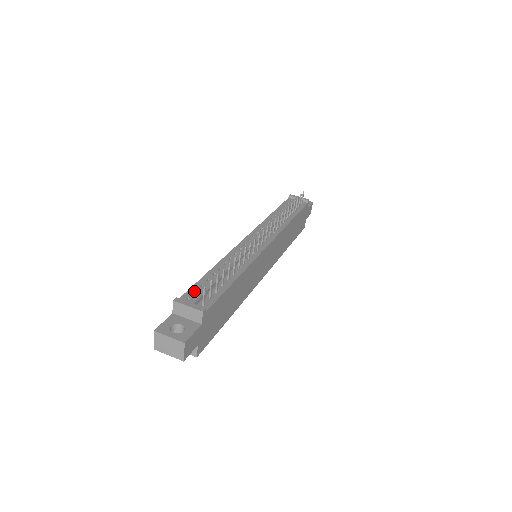
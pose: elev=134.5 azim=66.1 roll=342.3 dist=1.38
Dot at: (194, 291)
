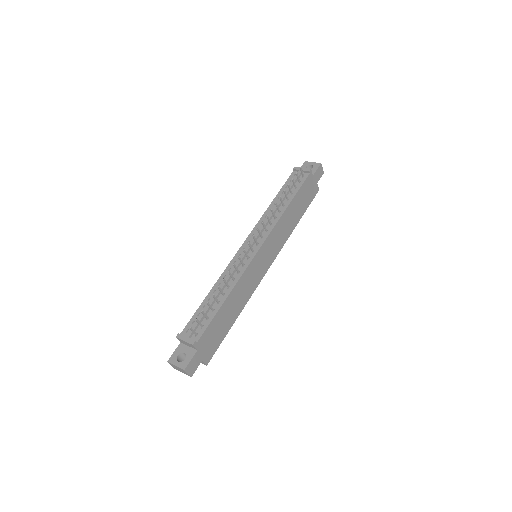
Dot at: (193, 322)
